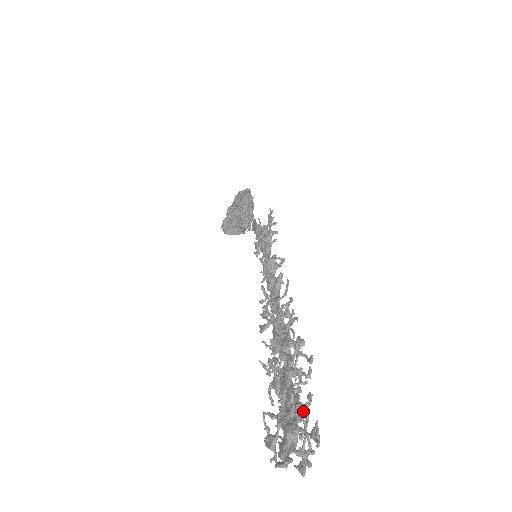
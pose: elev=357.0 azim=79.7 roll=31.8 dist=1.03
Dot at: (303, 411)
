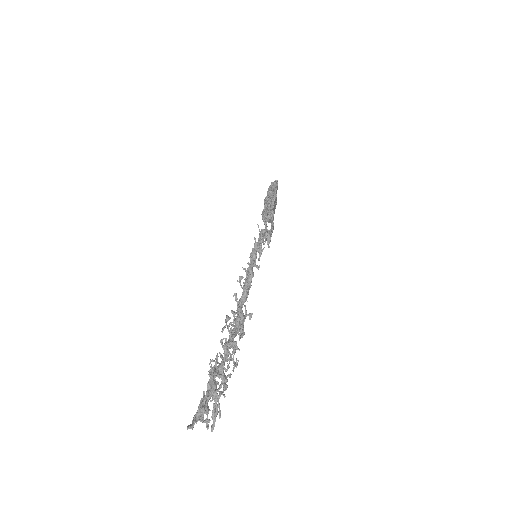
Dot at: (215, 394)
